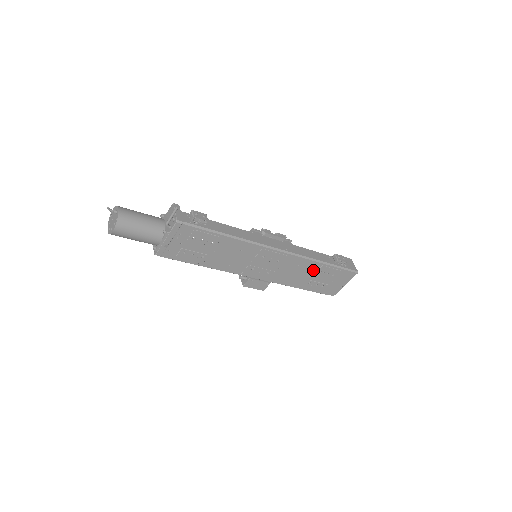
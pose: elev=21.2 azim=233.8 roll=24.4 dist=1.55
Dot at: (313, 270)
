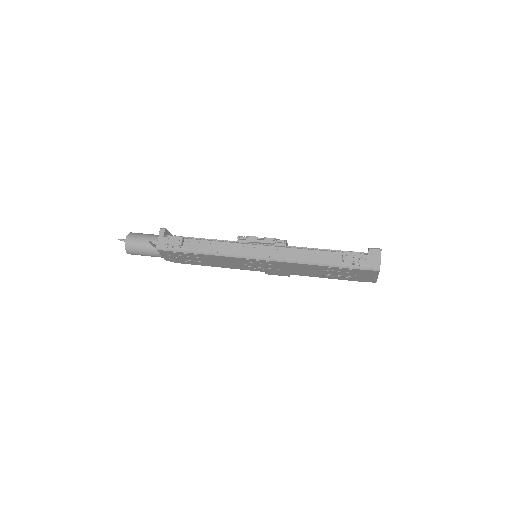
Dot at: (318, 269)
